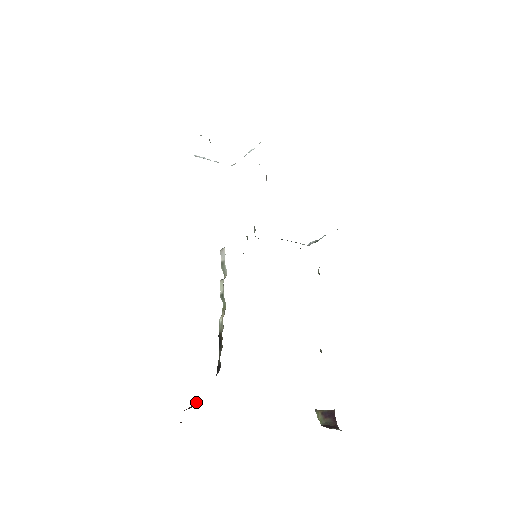
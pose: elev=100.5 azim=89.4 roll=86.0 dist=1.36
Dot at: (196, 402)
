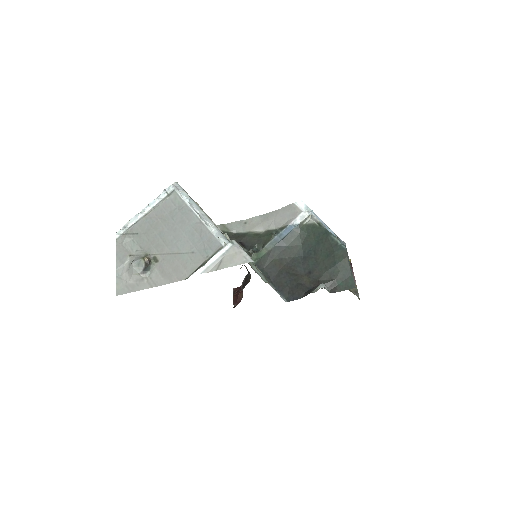
Dot at: occluded
